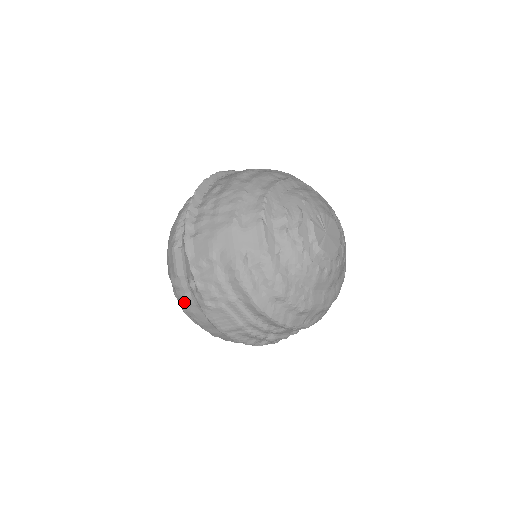
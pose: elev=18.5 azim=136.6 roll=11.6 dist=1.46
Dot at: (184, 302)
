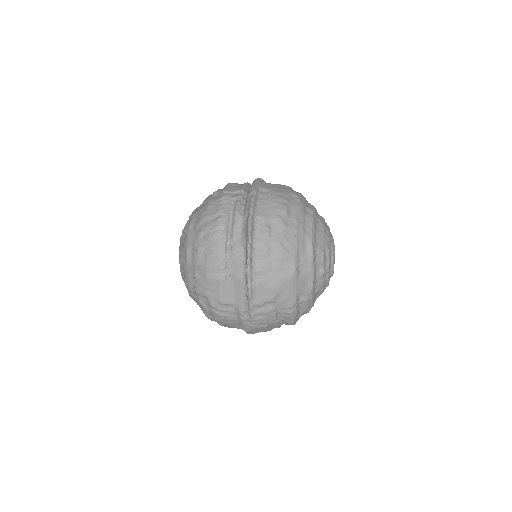
Dot at: (222, 318)
